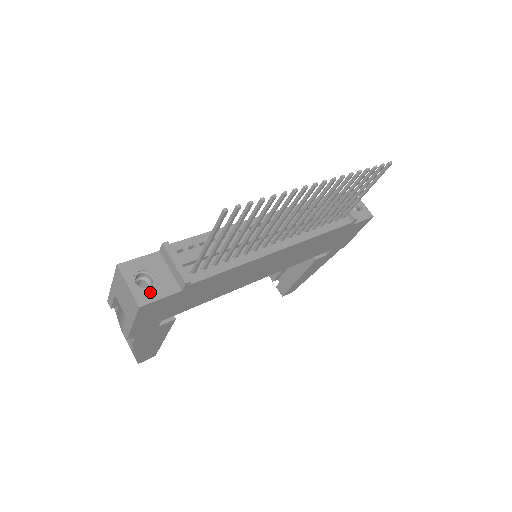
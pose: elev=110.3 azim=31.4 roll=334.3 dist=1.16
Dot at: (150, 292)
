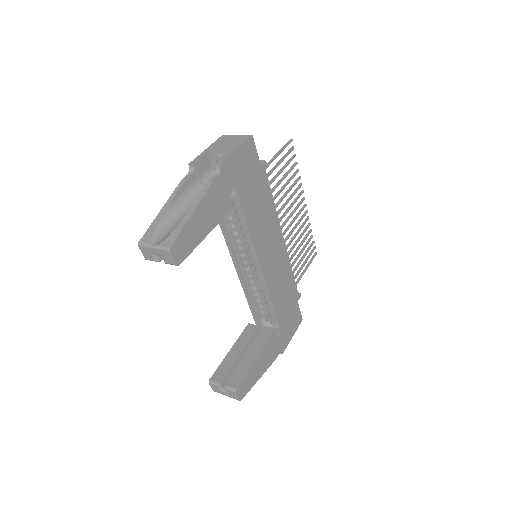
Dot at: occluded
